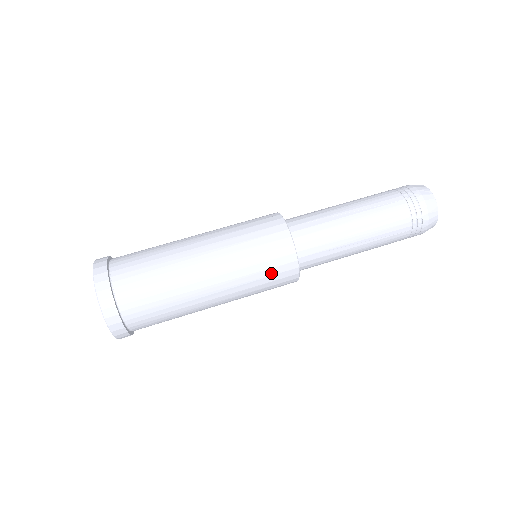
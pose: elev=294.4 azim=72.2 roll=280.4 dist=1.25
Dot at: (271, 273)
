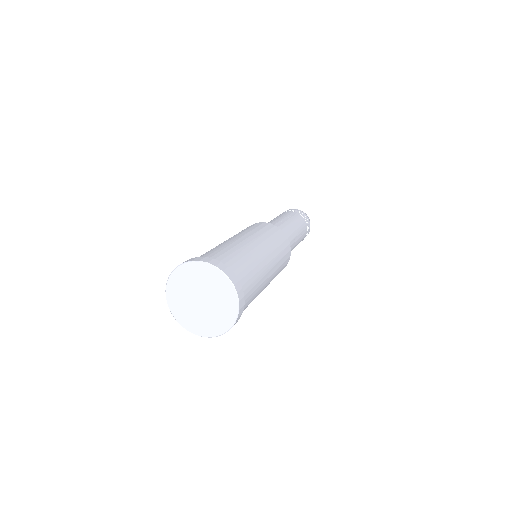
Dot at: (284, 254)
